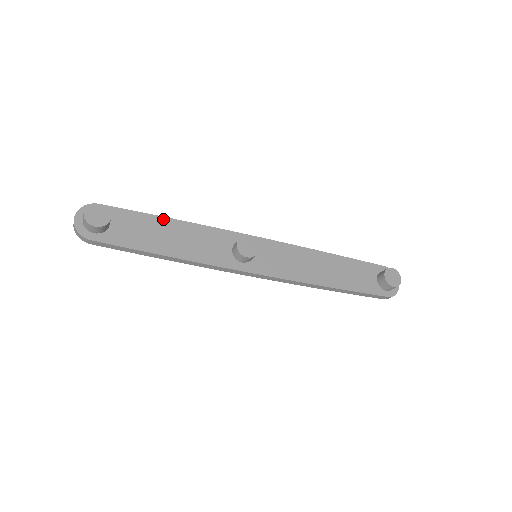
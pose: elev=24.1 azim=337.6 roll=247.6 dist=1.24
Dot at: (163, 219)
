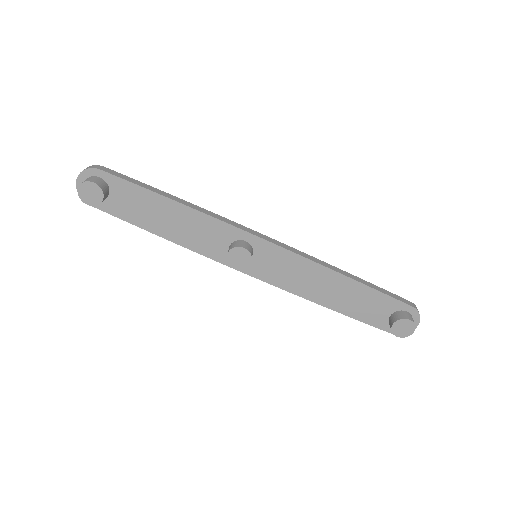
Dot at: (164, 199)
